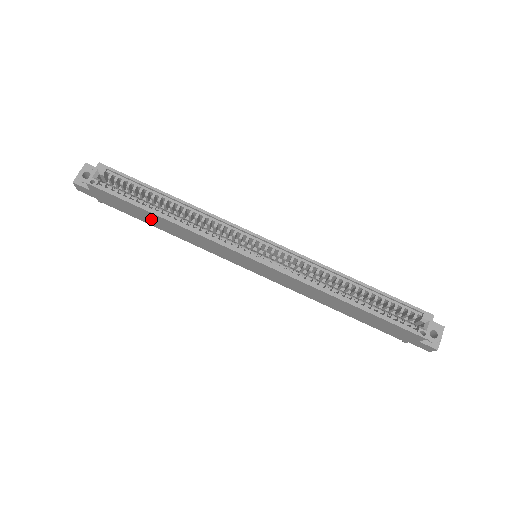
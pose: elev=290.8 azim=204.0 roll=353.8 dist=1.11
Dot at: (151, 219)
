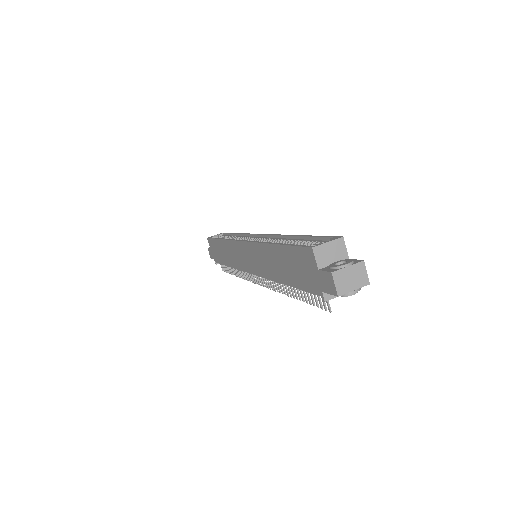
Dot at: (222, 252)
